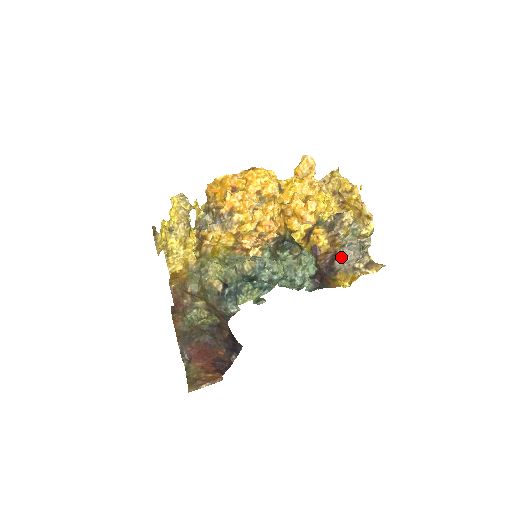
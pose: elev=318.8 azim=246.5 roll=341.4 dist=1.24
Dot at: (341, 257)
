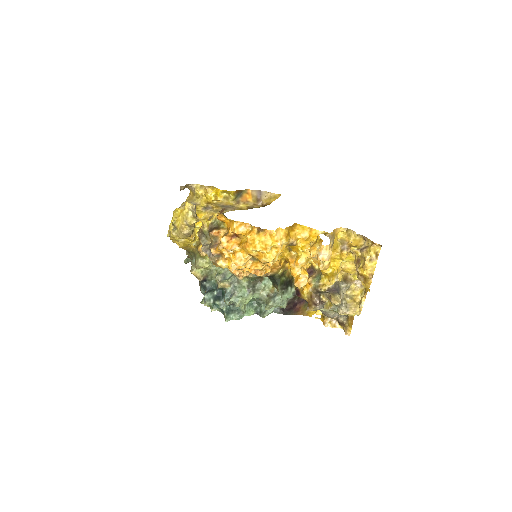
Dot at: occluded
